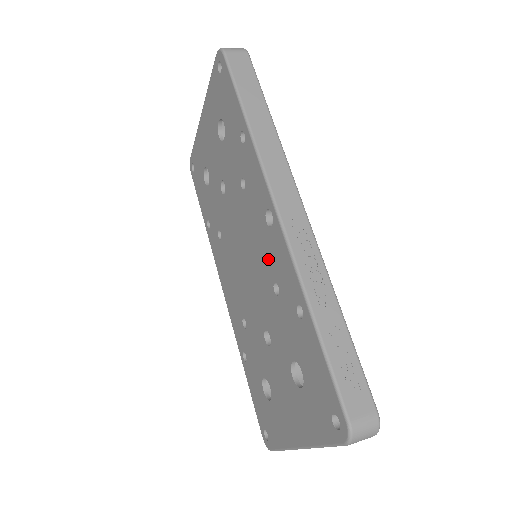
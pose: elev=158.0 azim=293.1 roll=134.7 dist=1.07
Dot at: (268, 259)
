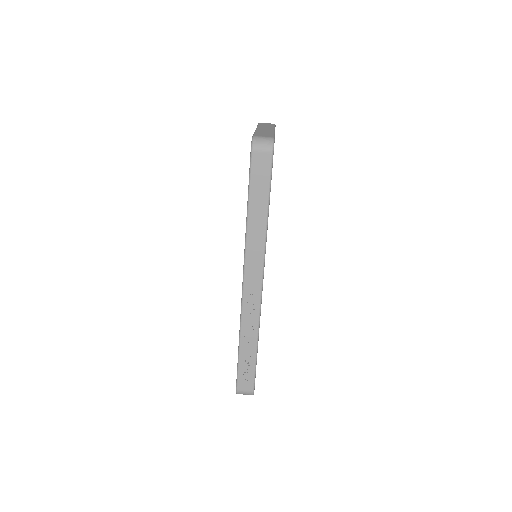
Dot at: occluded
